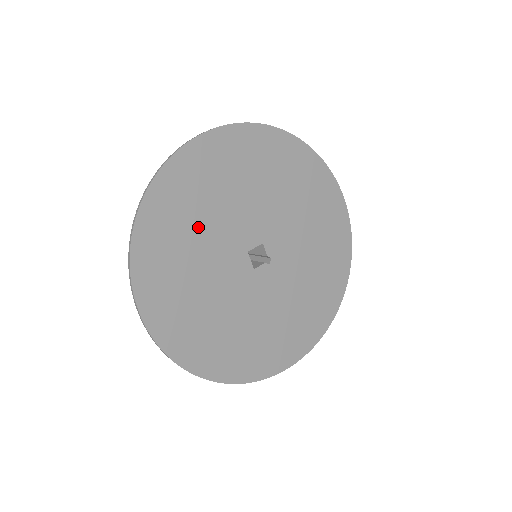
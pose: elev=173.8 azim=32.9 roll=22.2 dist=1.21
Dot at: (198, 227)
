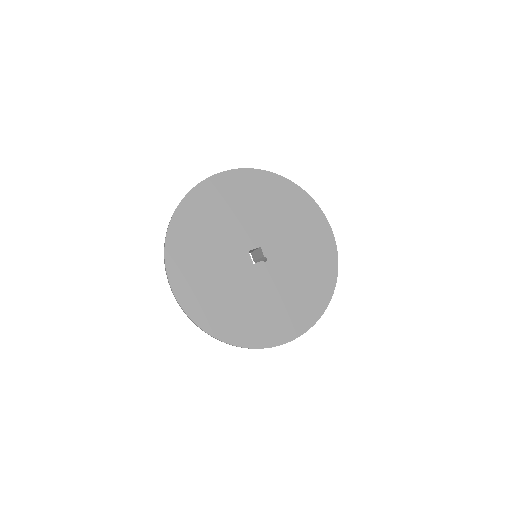
Dot at: (212, 231)
